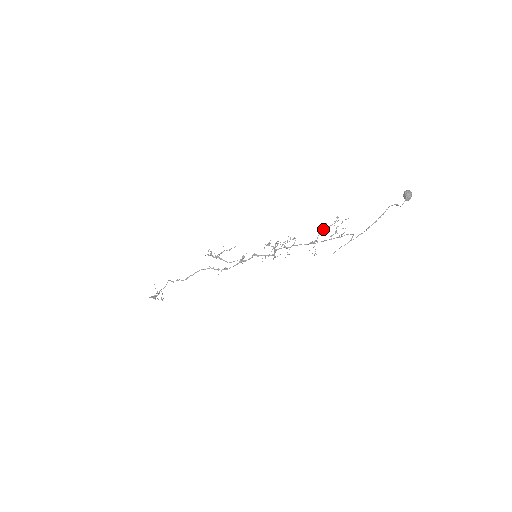
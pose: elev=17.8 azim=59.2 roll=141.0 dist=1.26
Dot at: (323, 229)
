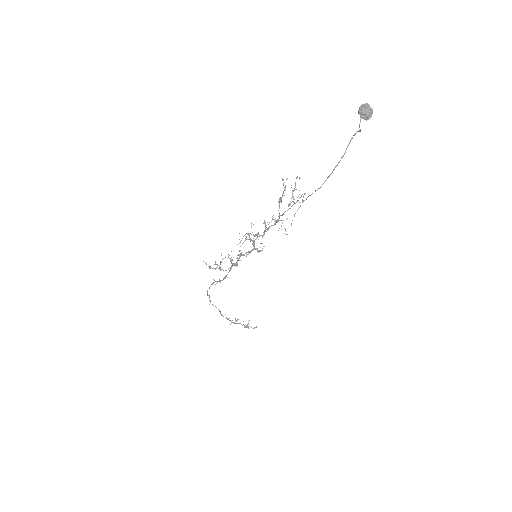
Dot at: (279, 200)
